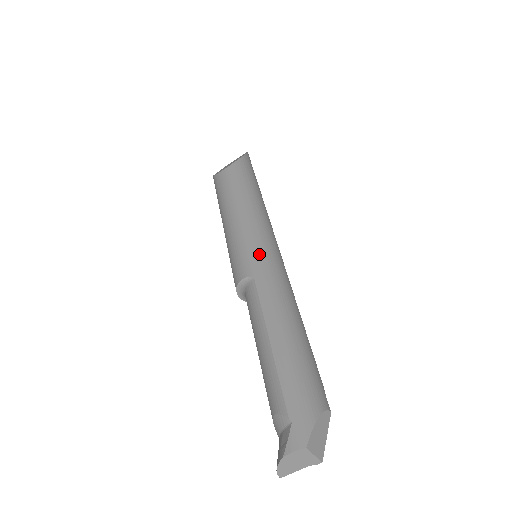
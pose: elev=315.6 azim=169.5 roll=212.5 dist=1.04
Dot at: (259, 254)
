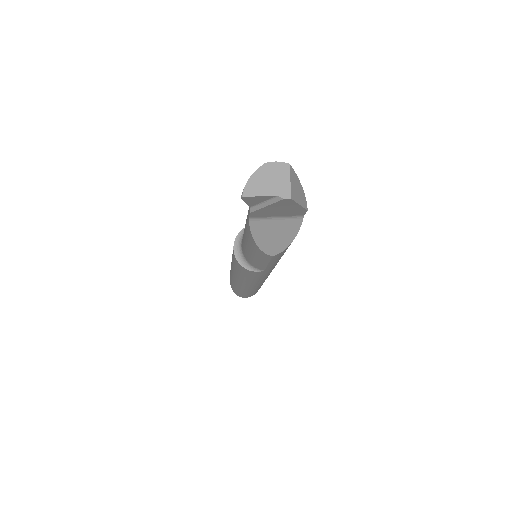
Dot at: occluded
